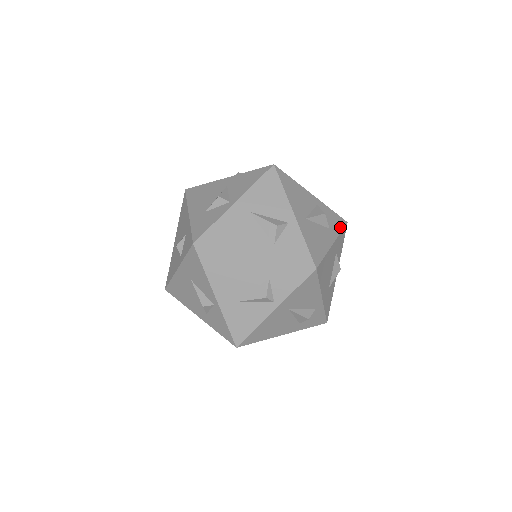
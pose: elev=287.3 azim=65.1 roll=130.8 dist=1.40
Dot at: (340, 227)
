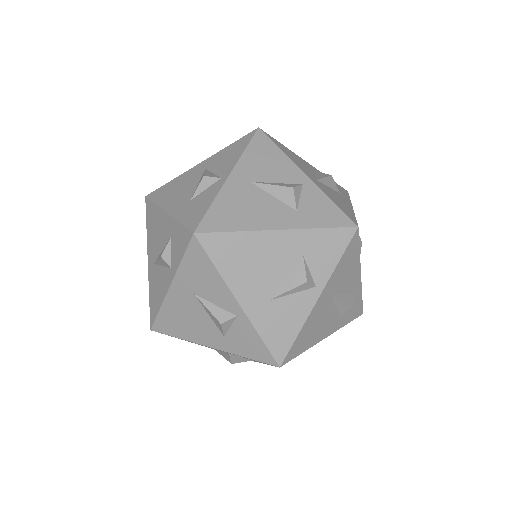
Dot at: (346, 194)
